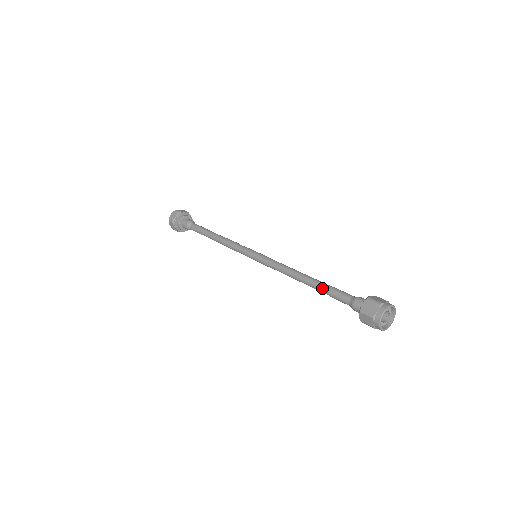
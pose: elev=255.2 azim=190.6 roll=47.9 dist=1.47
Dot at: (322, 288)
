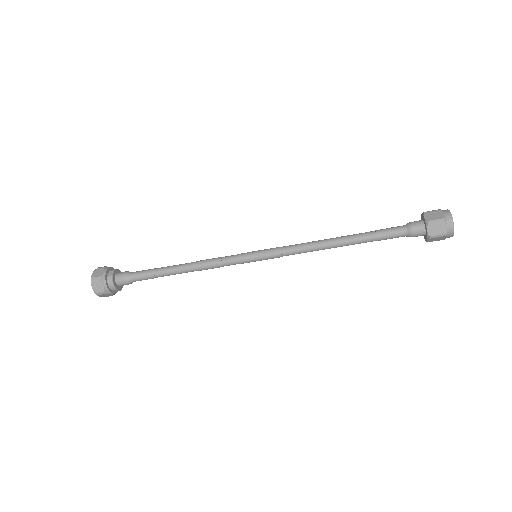
Dot at: (367, 240)
